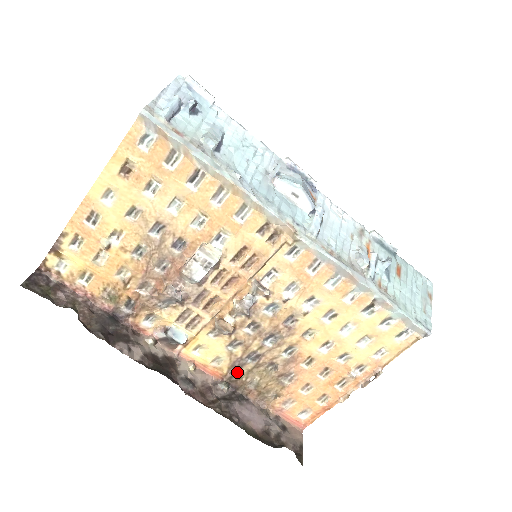
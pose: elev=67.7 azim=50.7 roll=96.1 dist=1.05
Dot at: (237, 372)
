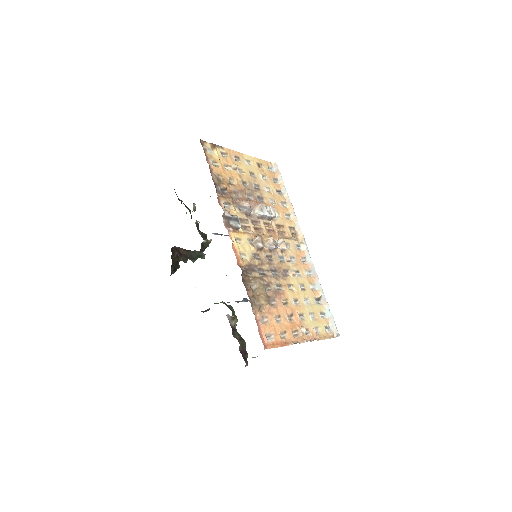
Dot at: (248, 272)
